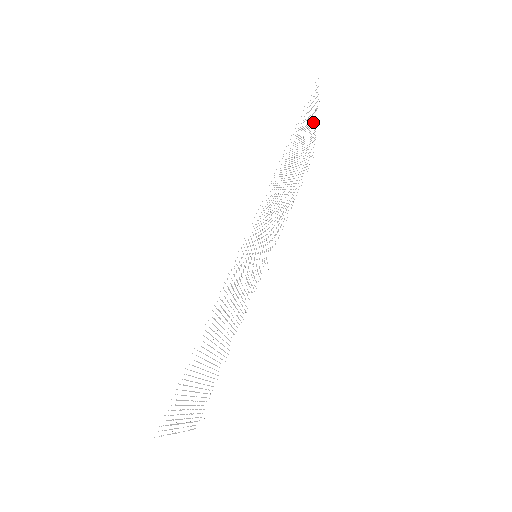
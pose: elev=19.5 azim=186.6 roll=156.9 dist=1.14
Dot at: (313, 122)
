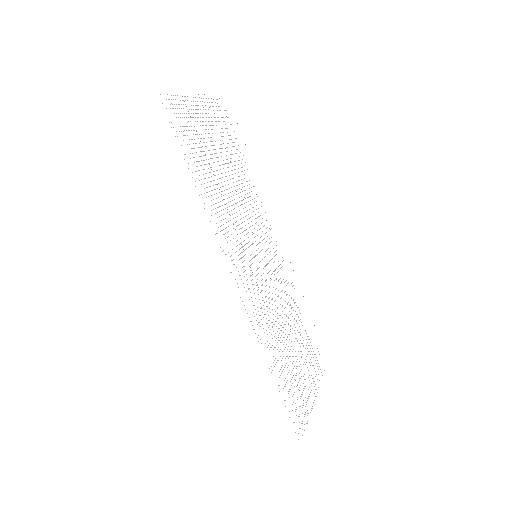
Dot at: occluded
